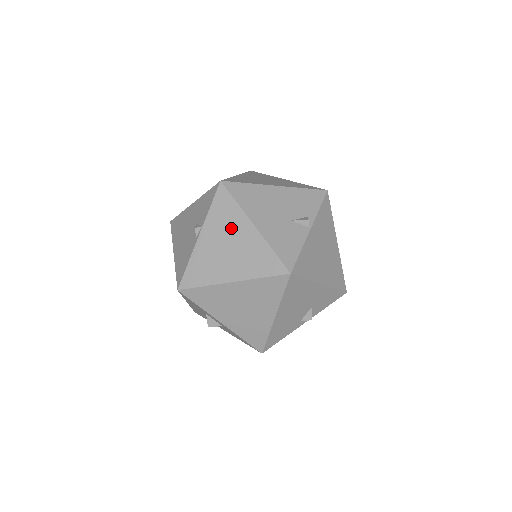
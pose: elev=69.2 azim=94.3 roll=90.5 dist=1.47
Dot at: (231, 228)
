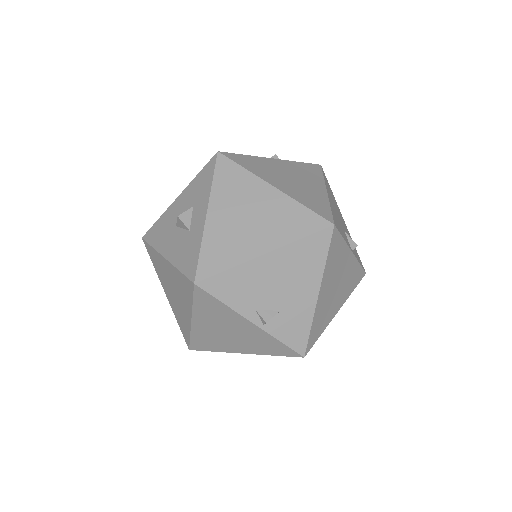
Dot at: (306, 177)
